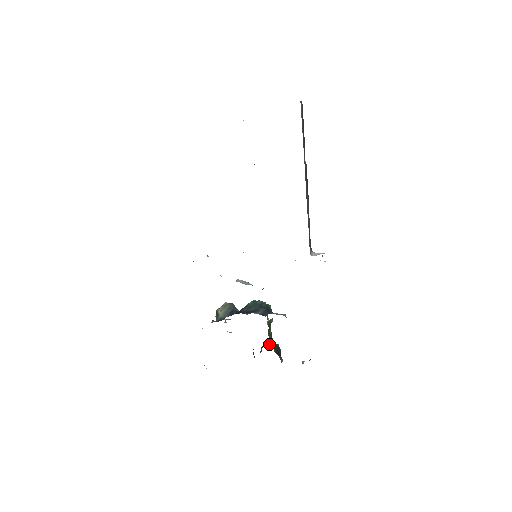
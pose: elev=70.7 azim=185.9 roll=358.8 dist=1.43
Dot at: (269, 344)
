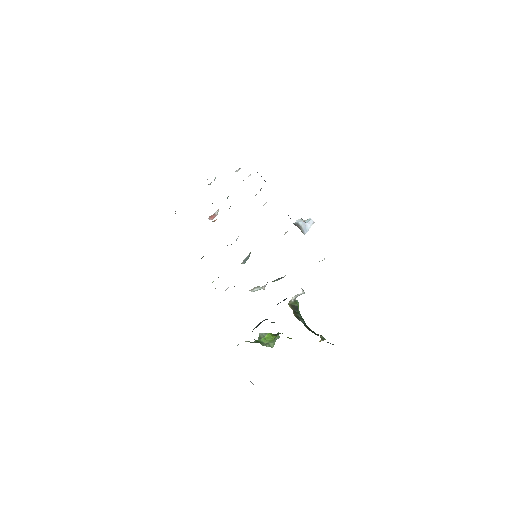
Dot at: occluded
